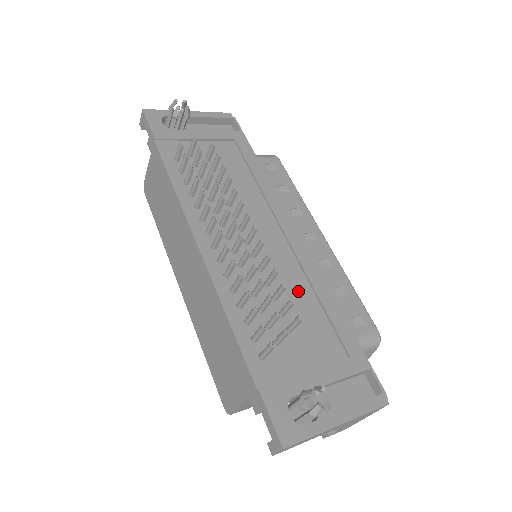
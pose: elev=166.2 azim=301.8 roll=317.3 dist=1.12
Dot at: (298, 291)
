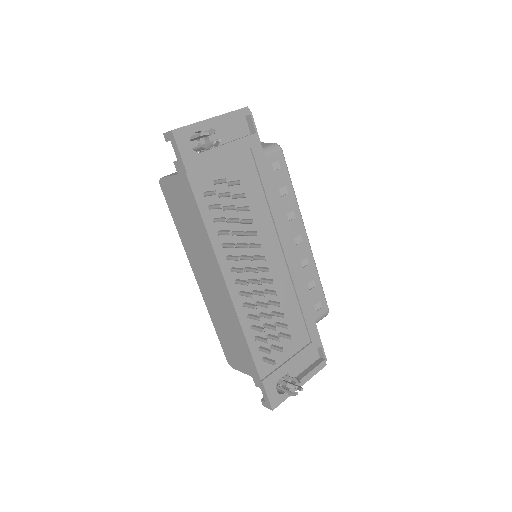
Dot at: (288, 301)
